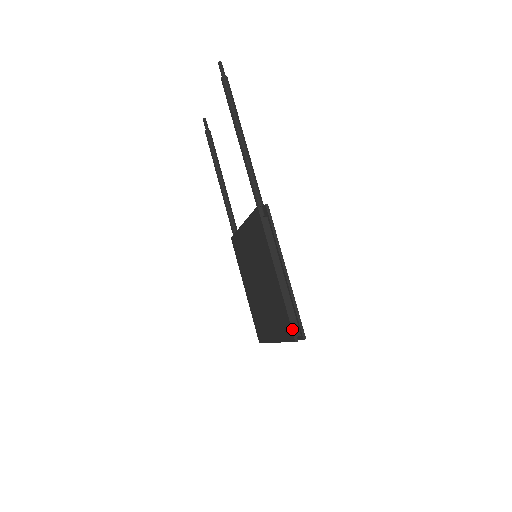
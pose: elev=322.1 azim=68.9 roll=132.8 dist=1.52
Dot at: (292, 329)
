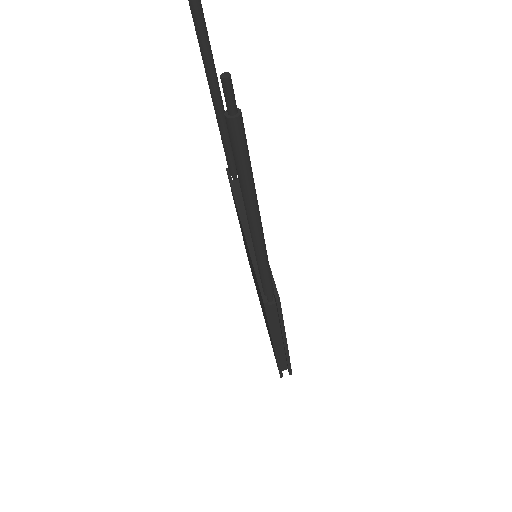
Dot at: (280, 373)
